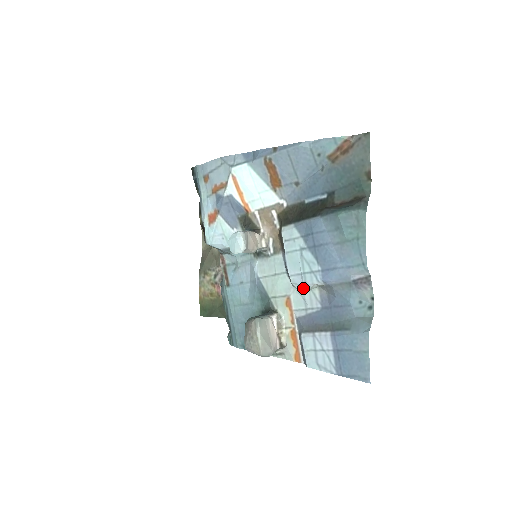
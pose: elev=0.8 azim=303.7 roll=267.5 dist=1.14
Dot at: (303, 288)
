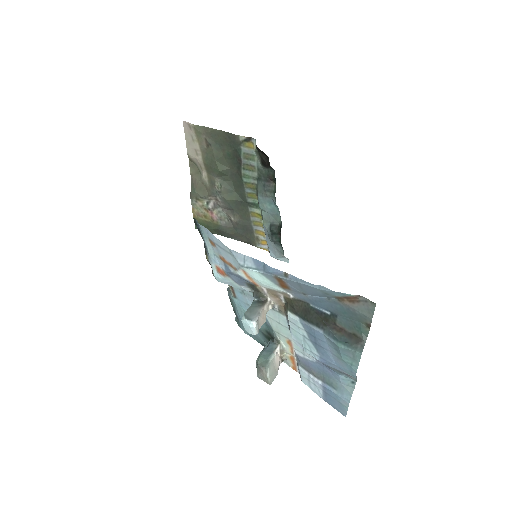
Dot at: occluded
